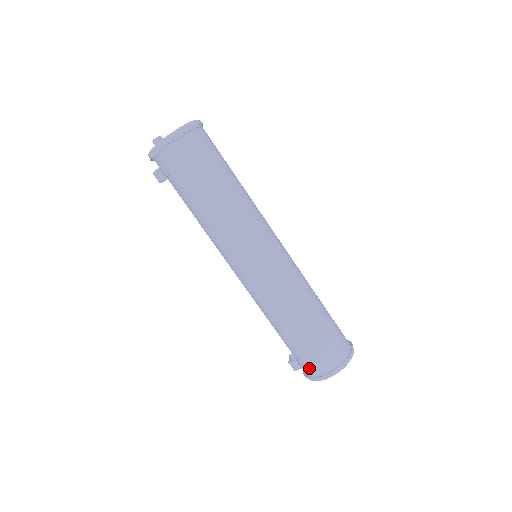
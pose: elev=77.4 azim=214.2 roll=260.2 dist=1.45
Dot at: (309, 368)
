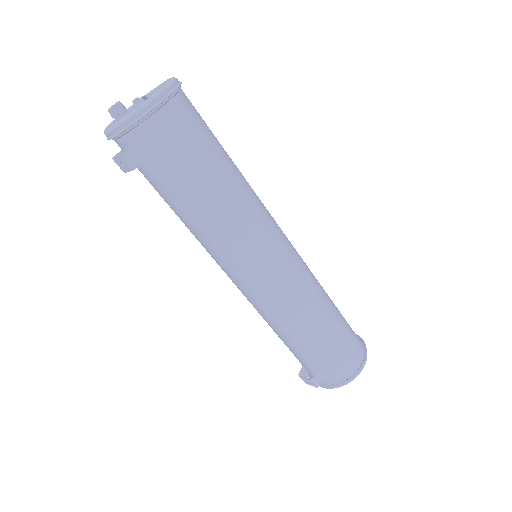
Dot at: (341, 370)
